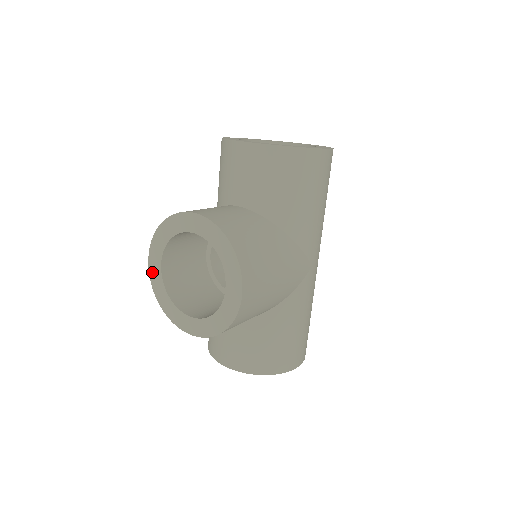
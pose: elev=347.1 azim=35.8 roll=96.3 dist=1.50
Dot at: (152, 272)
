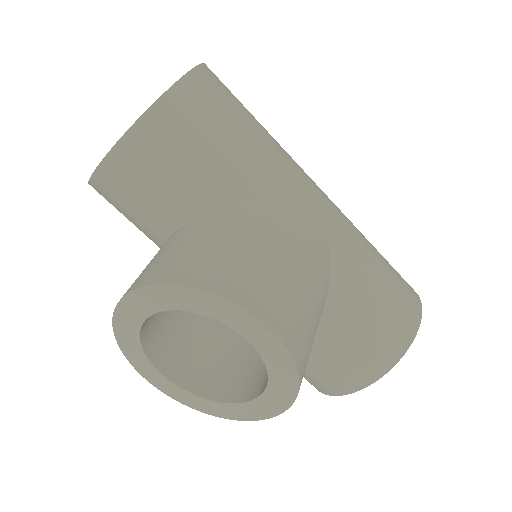
Dot at: (168, 392)
